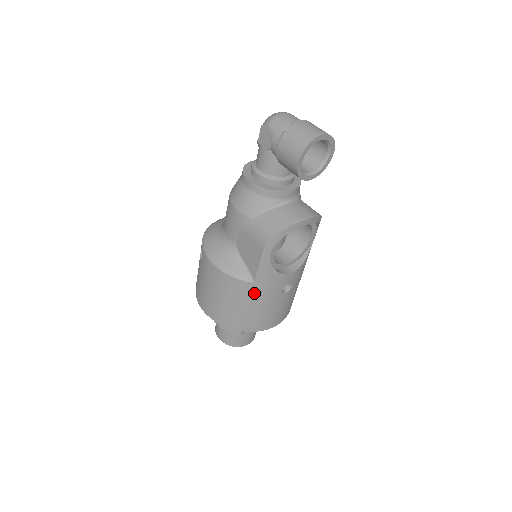
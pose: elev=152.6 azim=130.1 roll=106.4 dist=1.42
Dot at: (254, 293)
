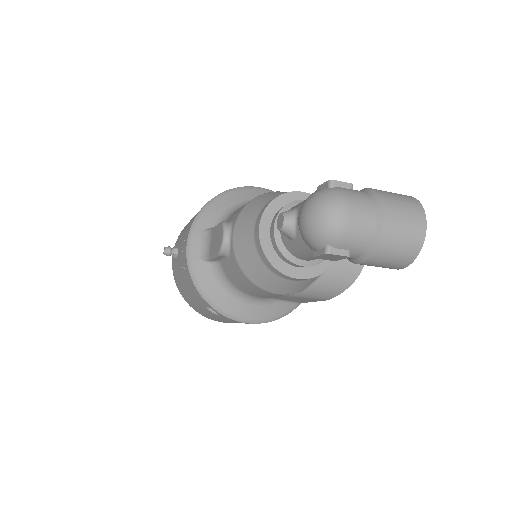
Dot at: occluded
